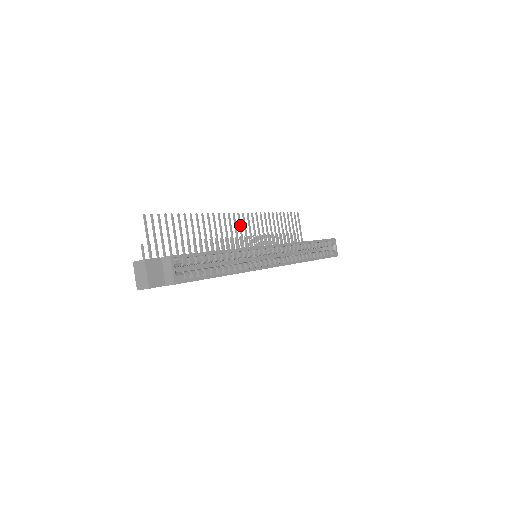
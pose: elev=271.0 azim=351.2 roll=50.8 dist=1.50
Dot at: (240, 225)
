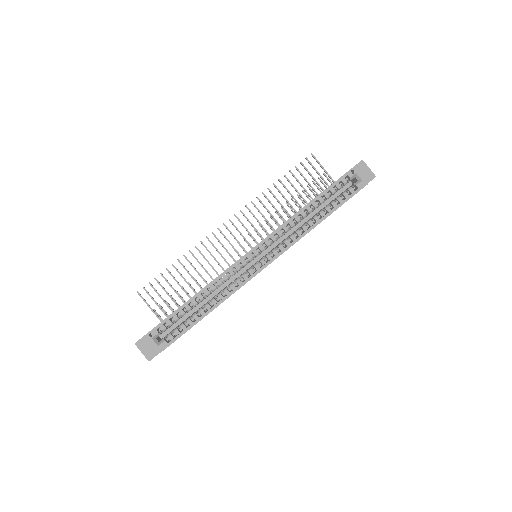
Dot at: (236, 229)
